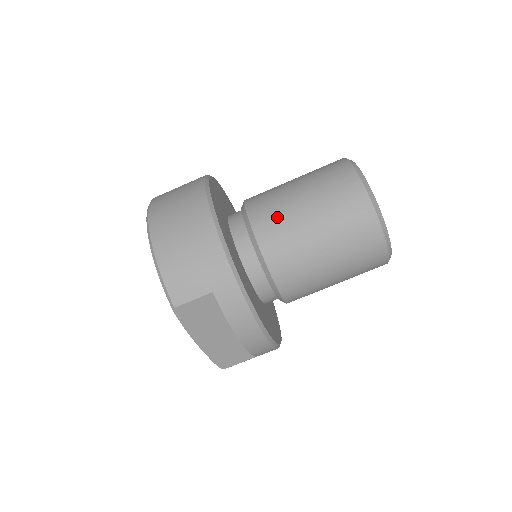
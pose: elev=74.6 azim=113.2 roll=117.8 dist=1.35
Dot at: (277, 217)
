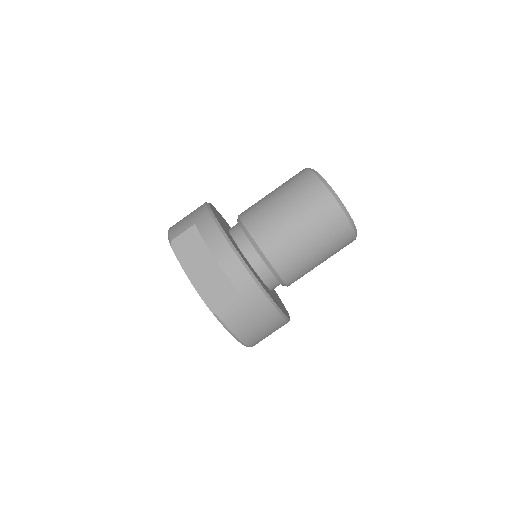
Dot at: occluded
